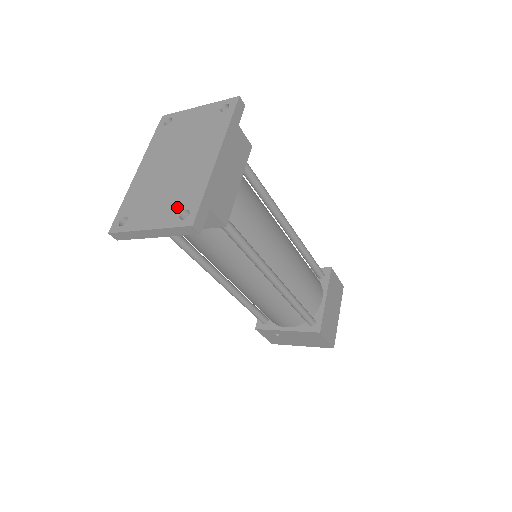
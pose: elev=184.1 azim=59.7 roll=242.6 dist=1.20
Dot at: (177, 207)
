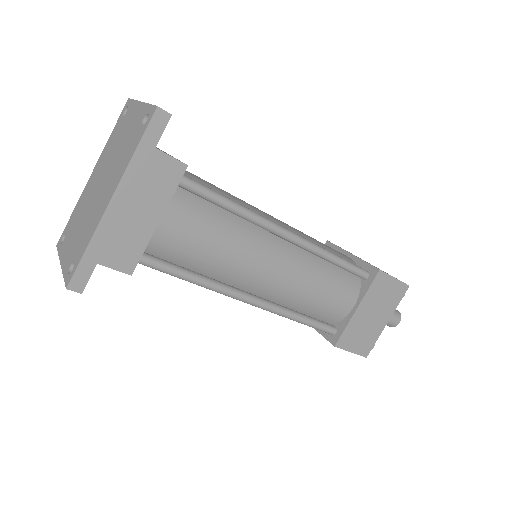
Dot at: (74, 253)
